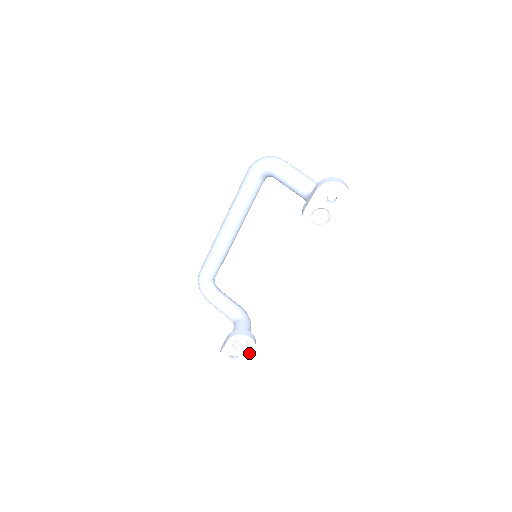
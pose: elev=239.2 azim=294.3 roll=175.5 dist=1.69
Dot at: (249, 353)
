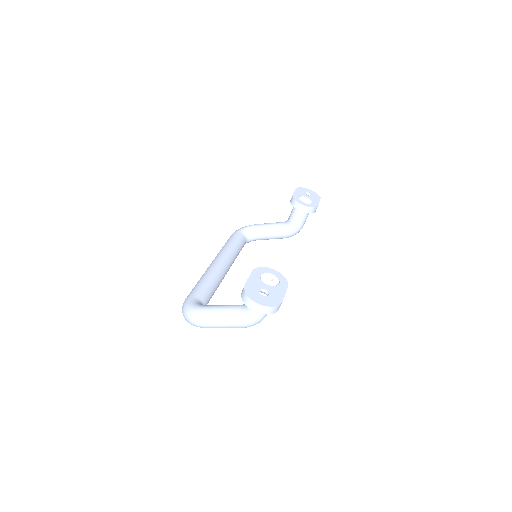
Dot at: (283, 291)
